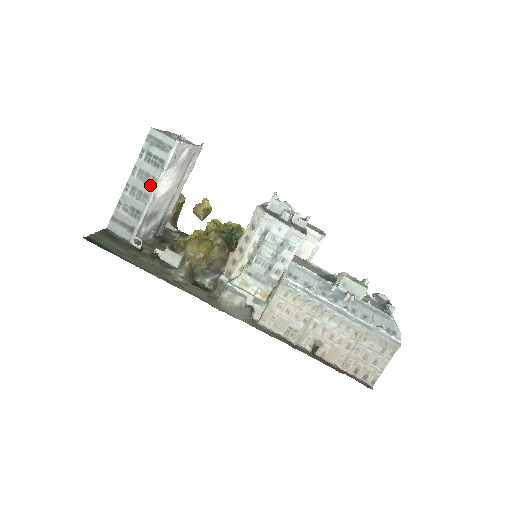
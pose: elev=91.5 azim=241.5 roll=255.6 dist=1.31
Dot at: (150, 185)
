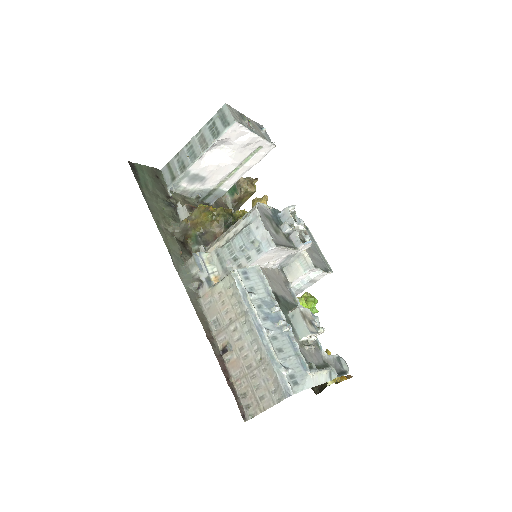
Dot at: (202, 149)
